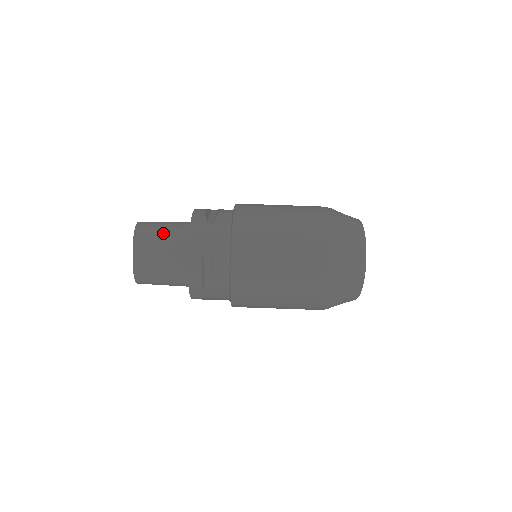
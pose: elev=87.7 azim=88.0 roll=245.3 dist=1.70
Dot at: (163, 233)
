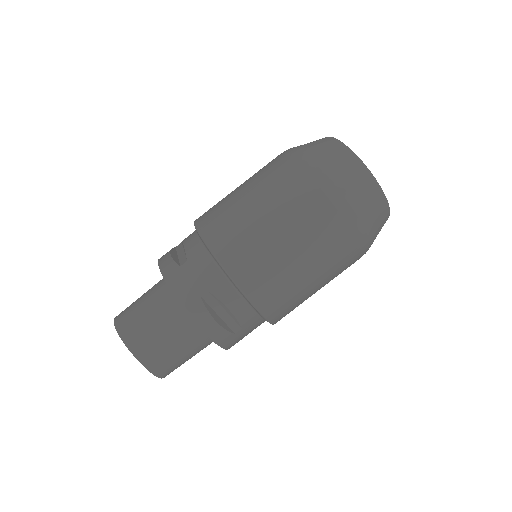
Dot at: (146, 311)
